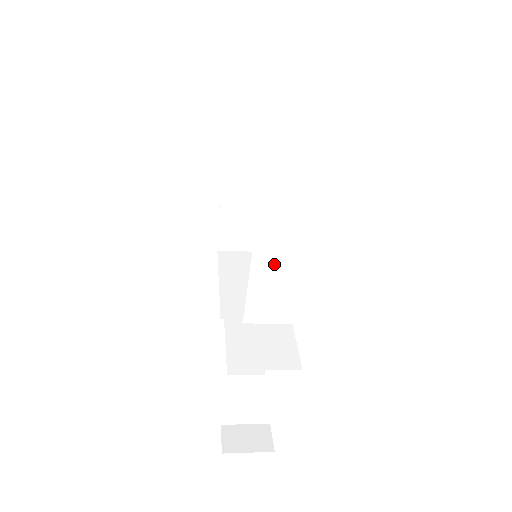
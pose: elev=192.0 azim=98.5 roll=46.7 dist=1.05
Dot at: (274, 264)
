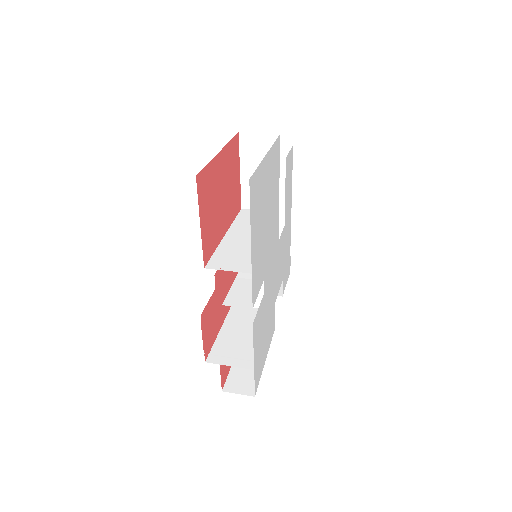
Dot at: (246, 334)
